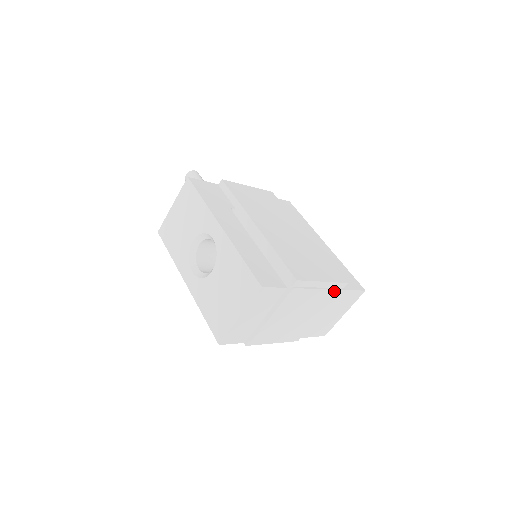
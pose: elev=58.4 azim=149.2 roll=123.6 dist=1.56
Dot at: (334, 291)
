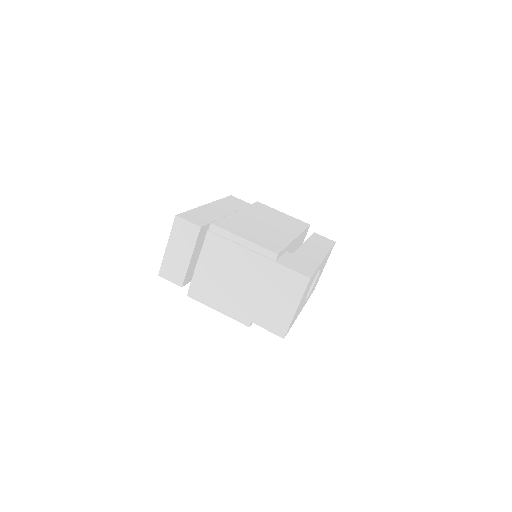
Dot at: (261, 258)
